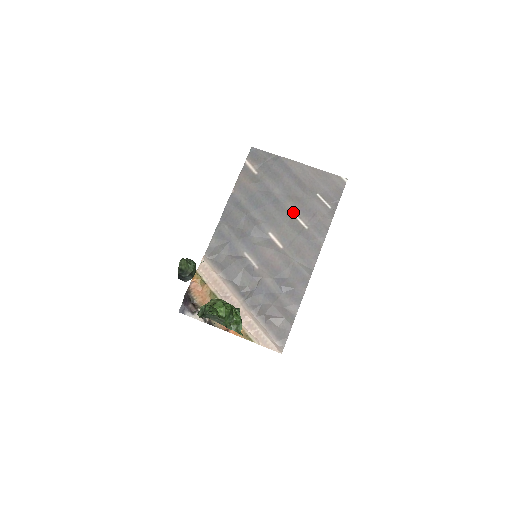
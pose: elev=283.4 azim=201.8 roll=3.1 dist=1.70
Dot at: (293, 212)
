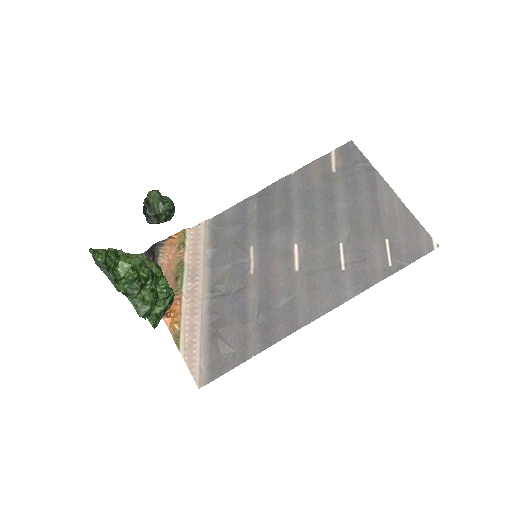
Dot at: (341, 240)
